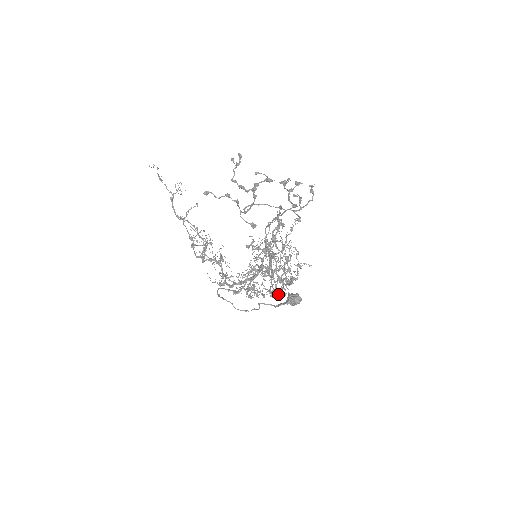
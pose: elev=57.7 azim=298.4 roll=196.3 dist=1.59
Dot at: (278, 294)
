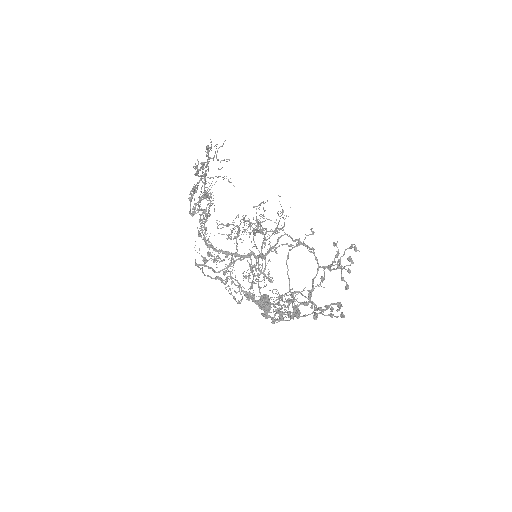
Dot at: occluded
